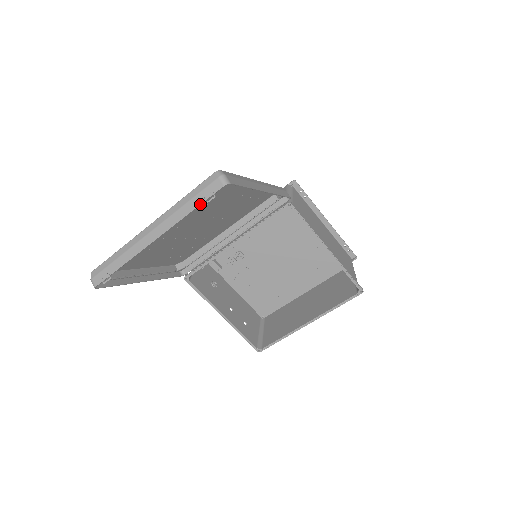
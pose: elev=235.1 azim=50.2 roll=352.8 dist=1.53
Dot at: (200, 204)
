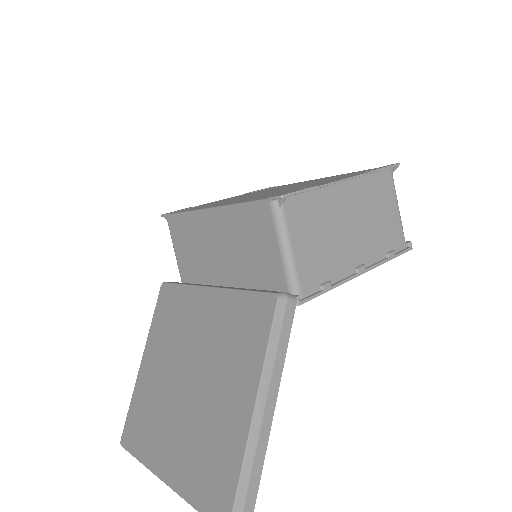
Dot at: out of frame
